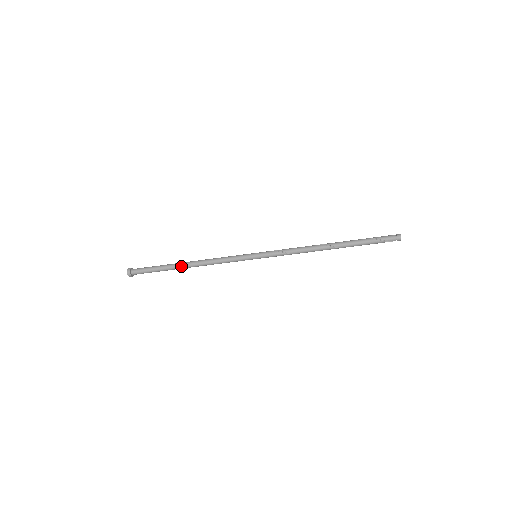
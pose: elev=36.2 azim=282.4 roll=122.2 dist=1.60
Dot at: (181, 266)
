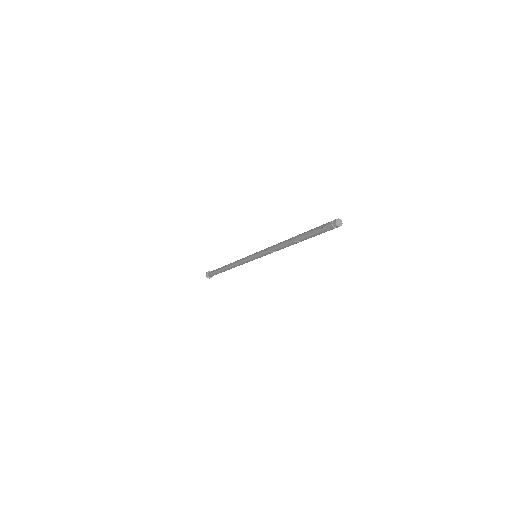
Dot at: (224, 268)
